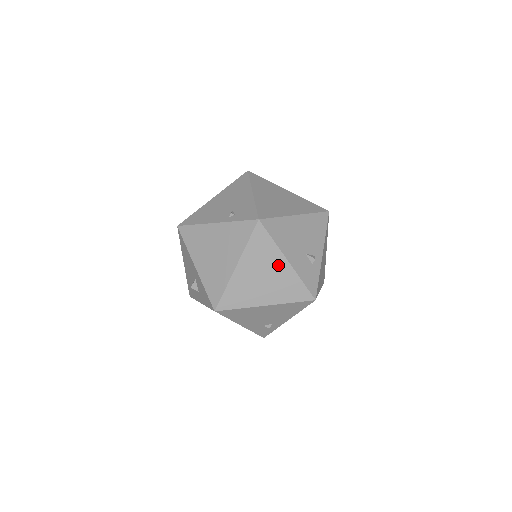
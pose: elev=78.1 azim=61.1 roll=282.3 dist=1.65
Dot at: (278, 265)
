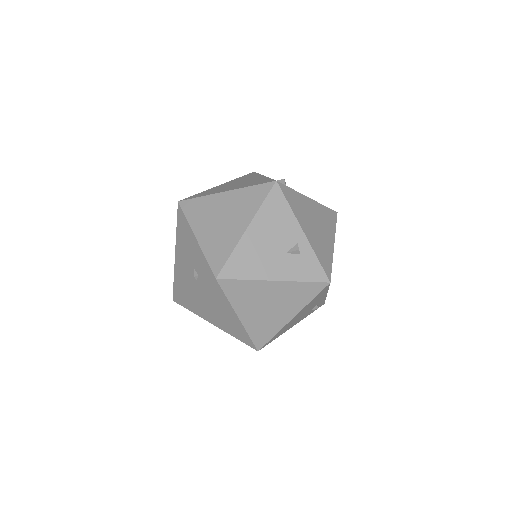
Dot at: (270, 290)
